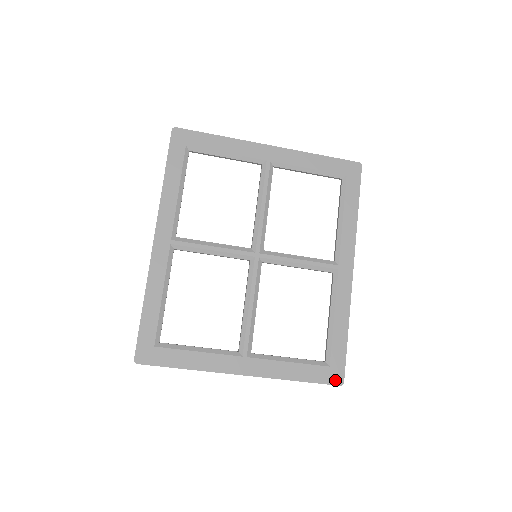
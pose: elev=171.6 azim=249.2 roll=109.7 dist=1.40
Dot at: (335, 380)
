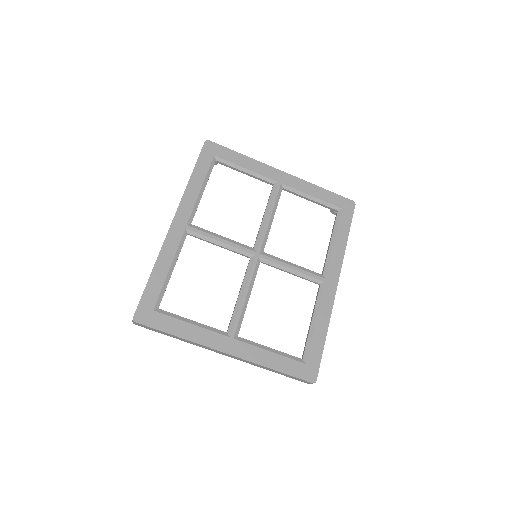
Dot at: (309, 377)
